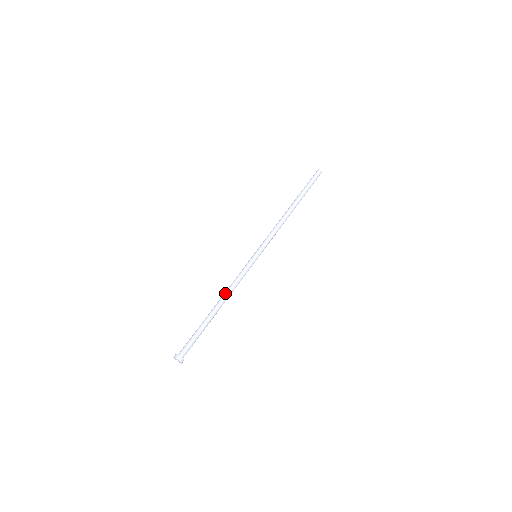
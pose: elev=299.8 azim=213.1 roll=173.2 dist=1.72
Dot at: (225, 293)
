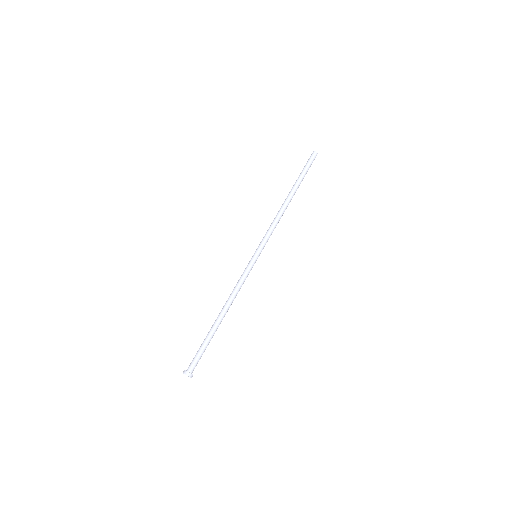
Dot at: (229, 301)
